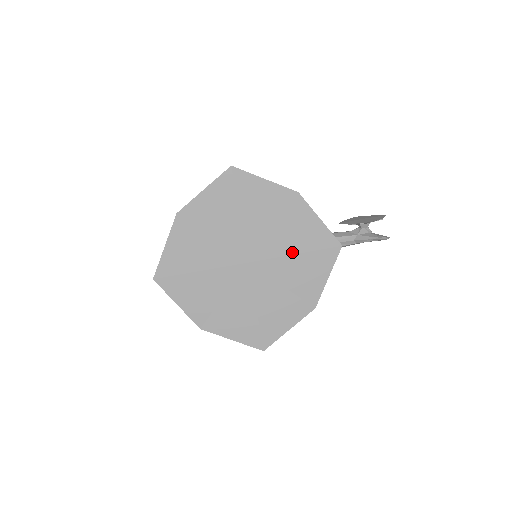
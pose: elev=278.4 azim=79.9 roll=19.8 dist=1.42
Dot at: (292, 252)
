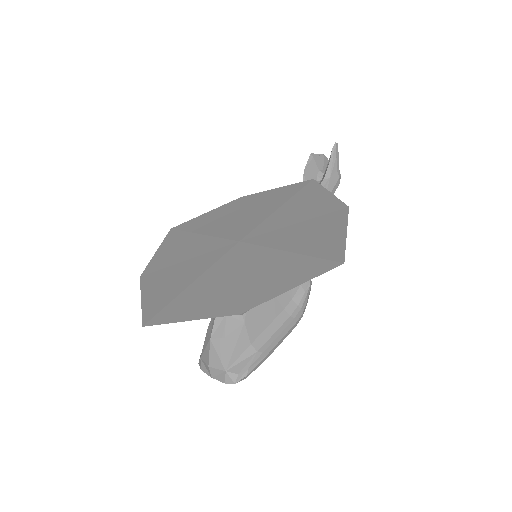
Dot at: (274, 210)
